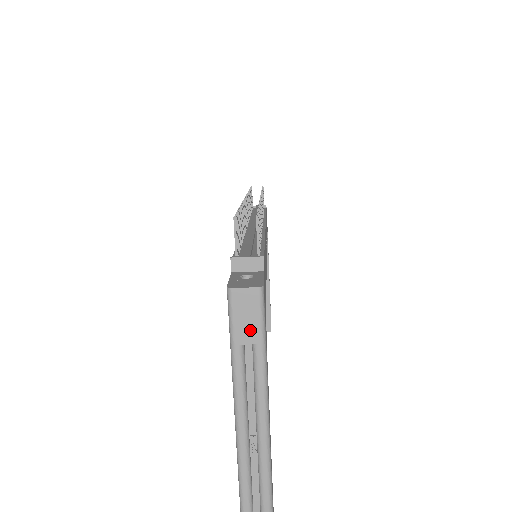
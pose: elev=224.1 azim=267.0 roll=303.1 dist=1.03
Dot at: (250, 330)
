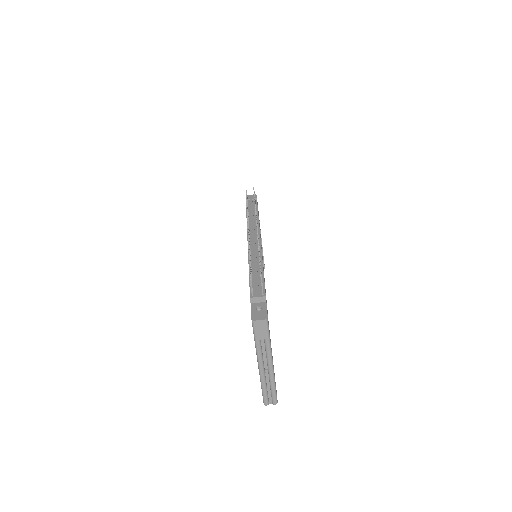
Dot at: (263, 334)
